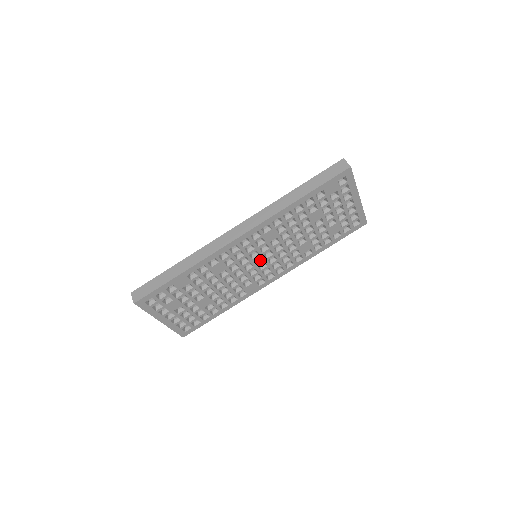
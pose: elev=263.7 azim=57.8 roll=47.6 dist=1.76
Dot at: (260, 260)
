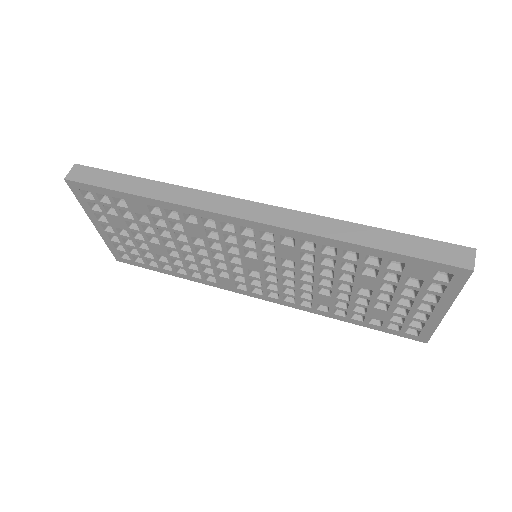
Dot at: (255, 265)
